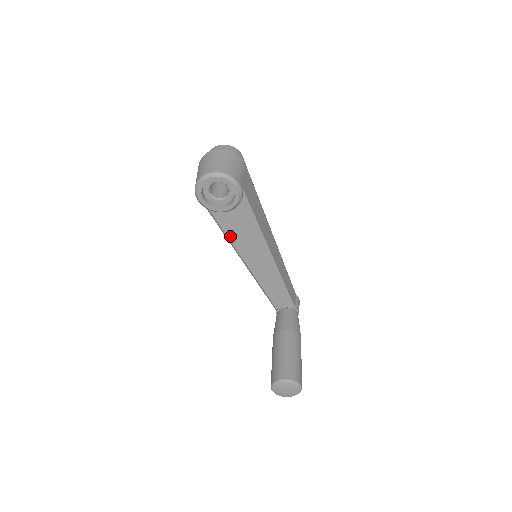
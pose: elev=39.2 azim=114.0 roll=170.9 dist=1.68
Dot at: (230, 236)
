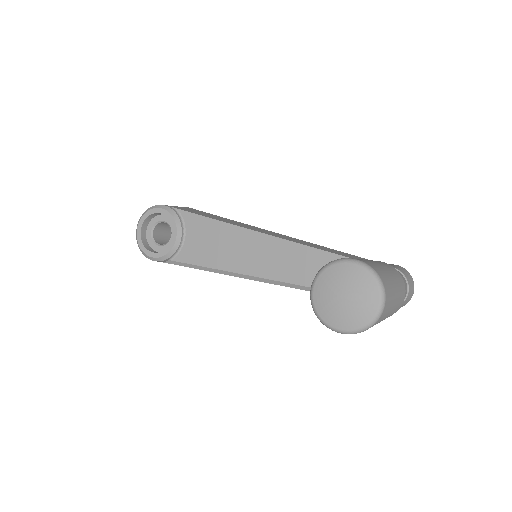
Dot at: (212, 264)
